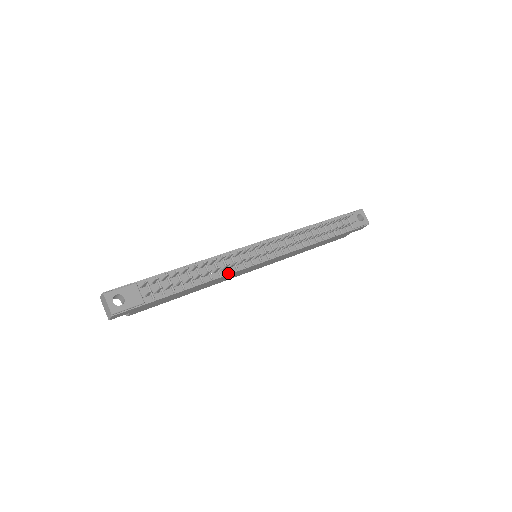
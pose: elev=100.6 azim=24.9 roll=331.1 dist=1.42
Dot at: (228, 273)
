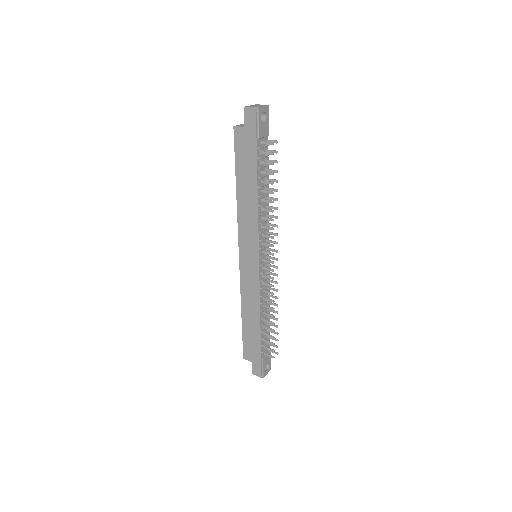
Dot at: (259, 223)
